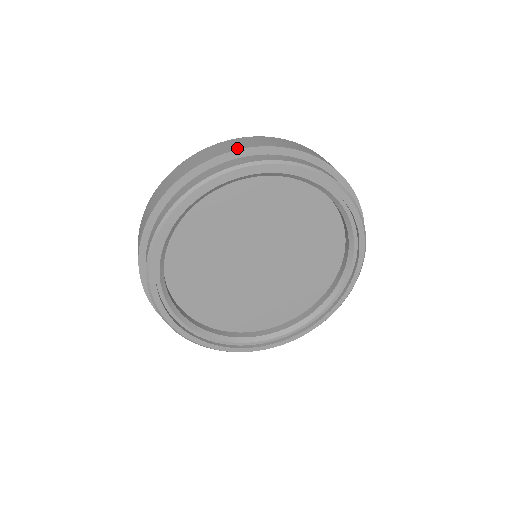
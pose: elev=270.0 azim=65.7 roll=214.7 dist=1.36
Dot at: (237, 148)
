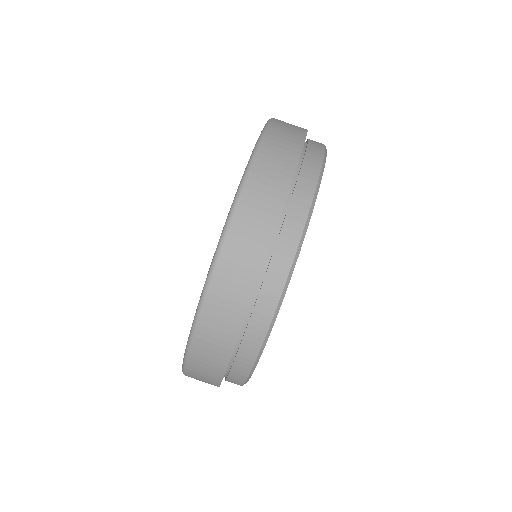
Dot at: (251, 287)
